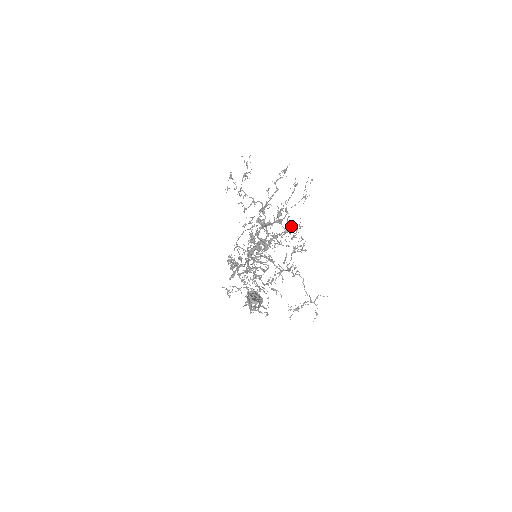
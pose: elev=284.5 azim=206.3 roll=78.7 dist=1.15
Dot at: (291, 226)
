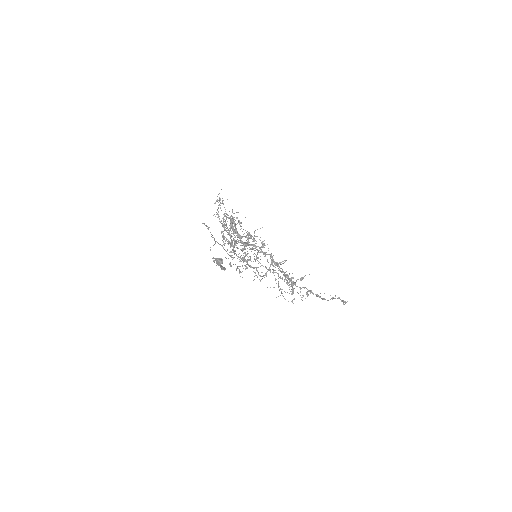
Dot at: occluded
